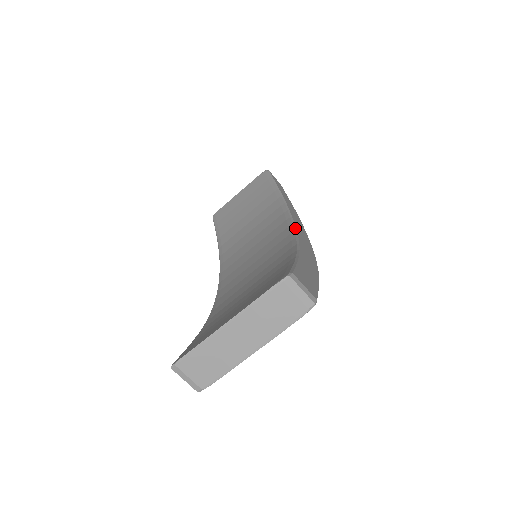
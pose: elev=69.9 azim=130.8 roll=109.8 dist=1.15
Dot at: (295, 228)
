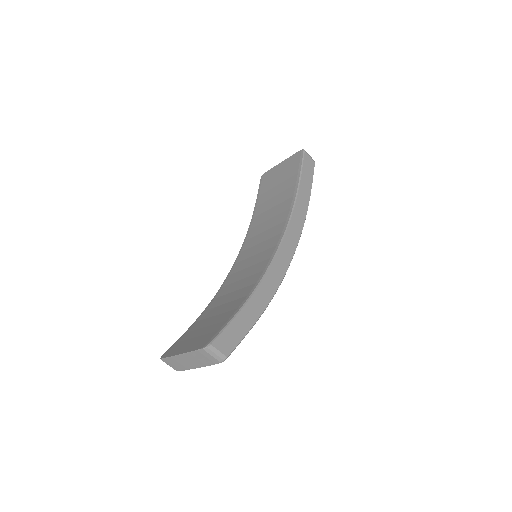
Dot at: (276, 253)
